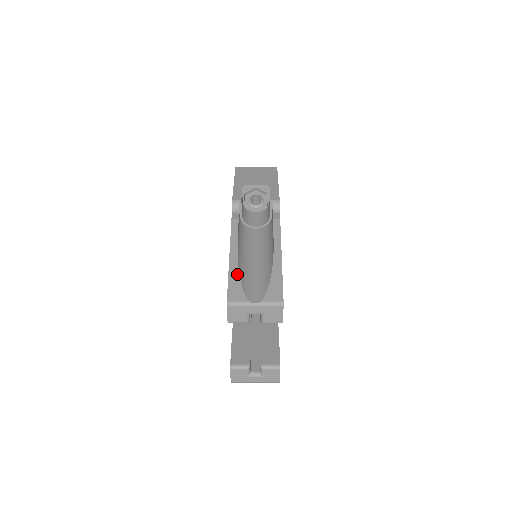
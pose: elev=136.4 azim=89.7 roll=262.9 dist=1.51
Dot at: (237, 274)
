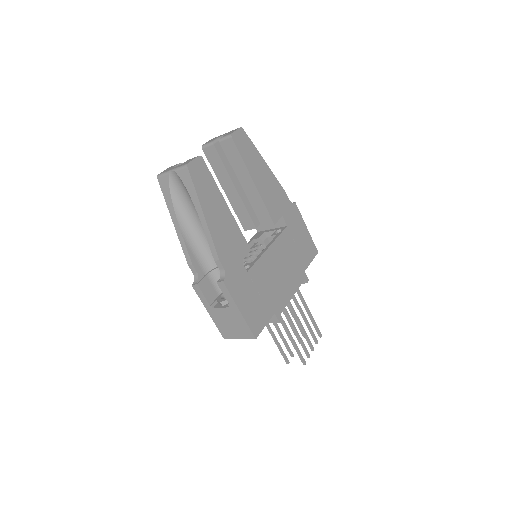
Dot at: occluded
